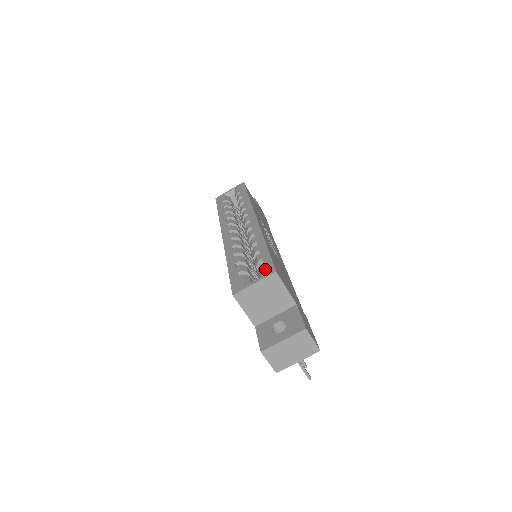
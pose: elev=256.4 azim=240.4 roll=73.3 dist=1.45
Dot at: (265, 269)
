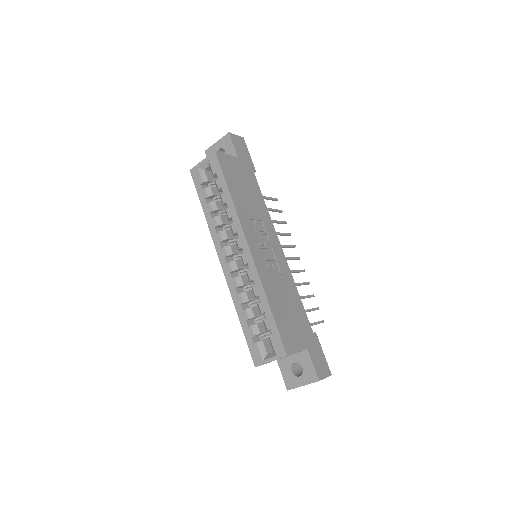
Dot at: (276, 347)
